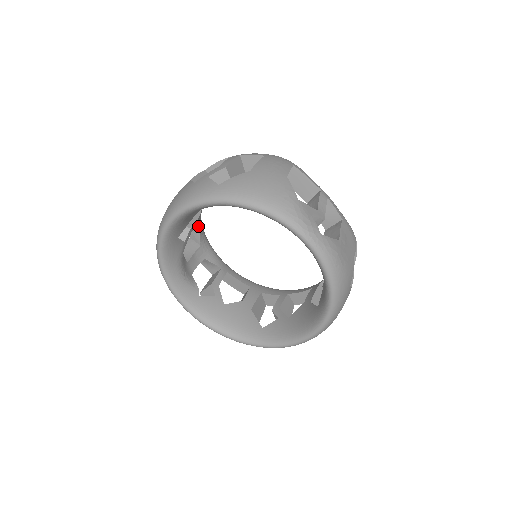
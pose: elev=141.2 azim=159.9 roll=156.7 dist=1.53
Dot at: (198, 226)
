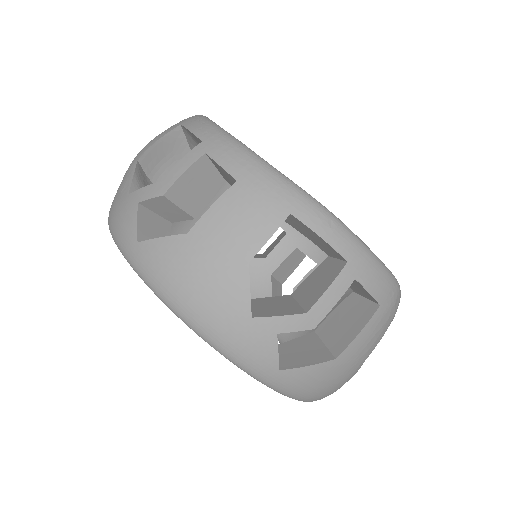
Dot at: occluded
